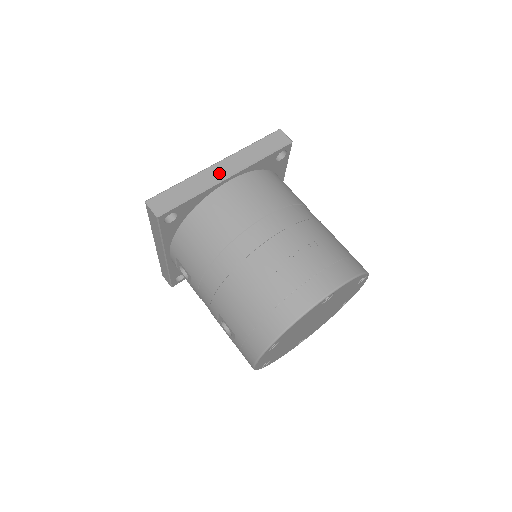
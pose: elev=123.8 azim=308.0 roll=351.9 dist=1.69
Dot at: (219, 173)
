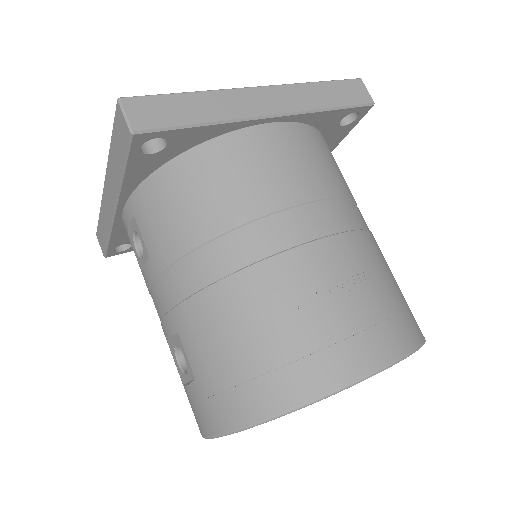
Dot at: (258, 104)
